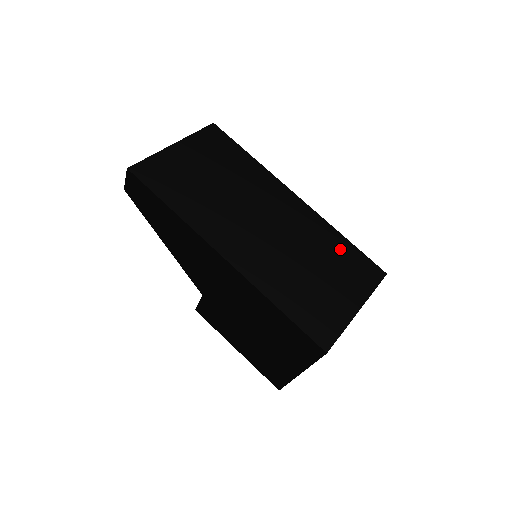
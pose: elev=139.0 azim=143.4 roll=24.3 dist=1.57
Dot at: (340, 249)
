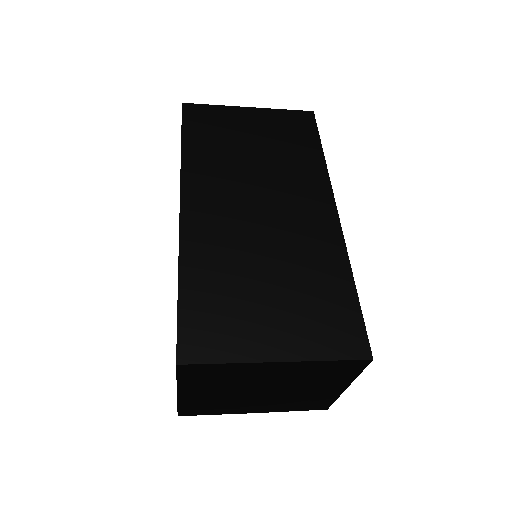
Dot at: (332, 289)
